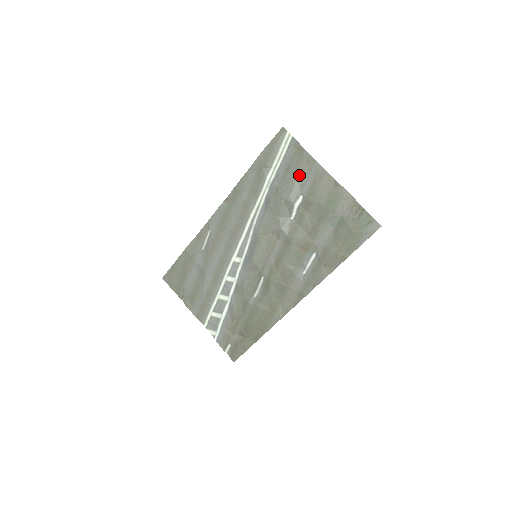
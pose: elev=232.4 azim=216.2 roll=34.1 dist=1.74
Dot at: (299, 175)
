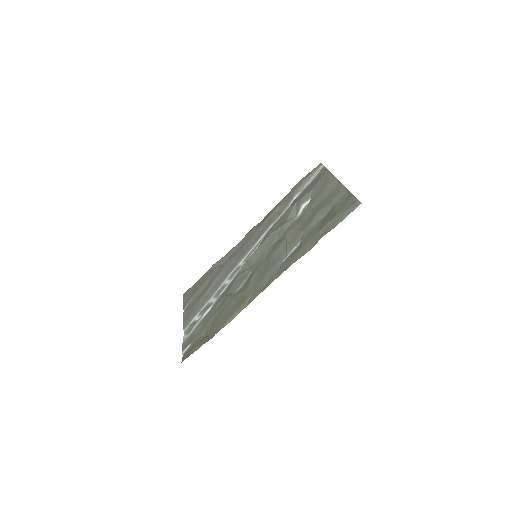
Dot at: (316, 186)
